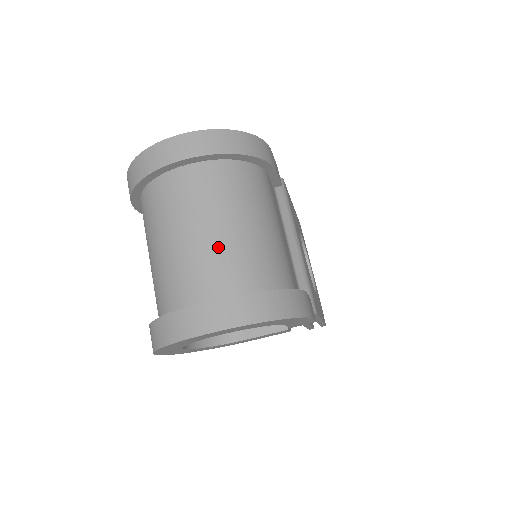
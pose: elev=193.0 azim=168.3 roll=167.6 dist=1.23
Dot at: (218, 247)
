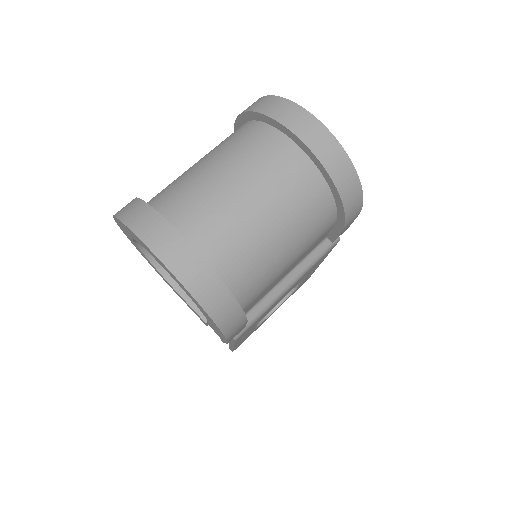
Dot at: (241, 219)
